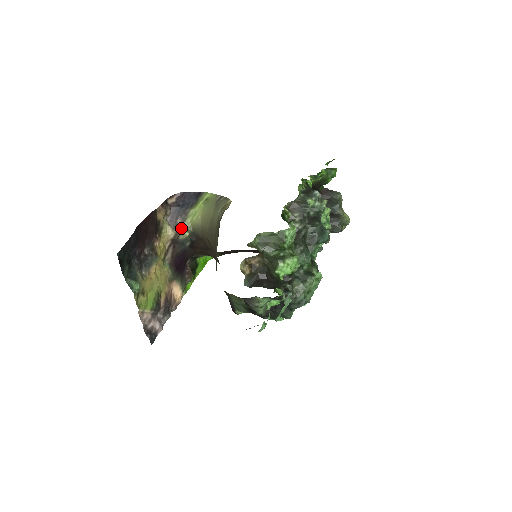
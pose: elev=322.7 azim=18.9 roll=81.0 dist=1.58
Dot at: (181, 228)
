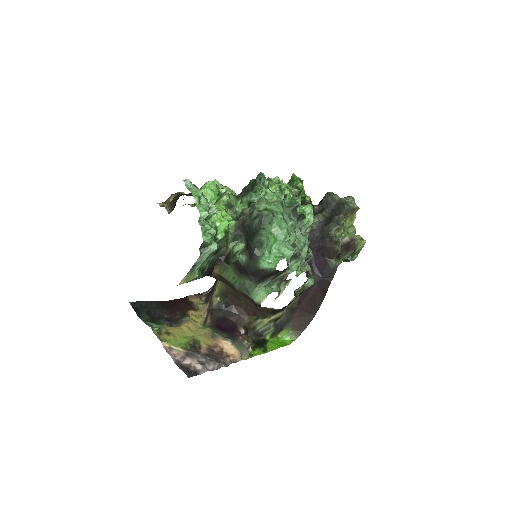
Dot at: (212, 298)
